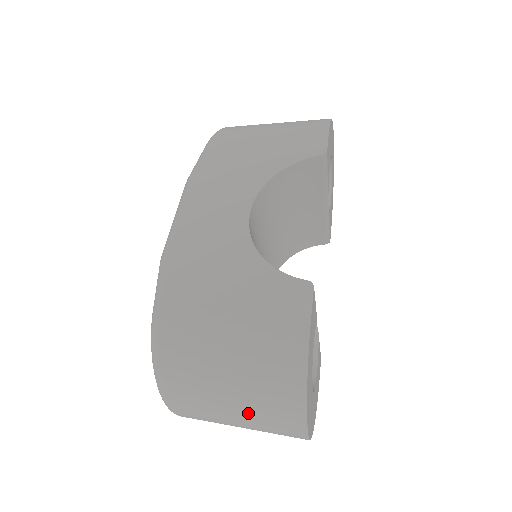
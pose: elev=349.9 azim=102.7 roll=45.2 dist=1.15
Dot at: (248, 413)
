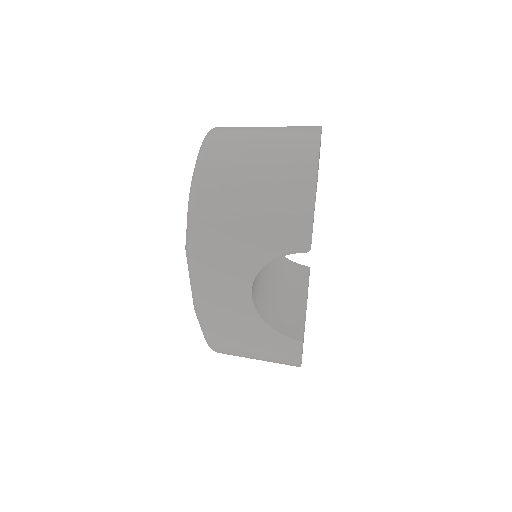
Dot at: occluded
